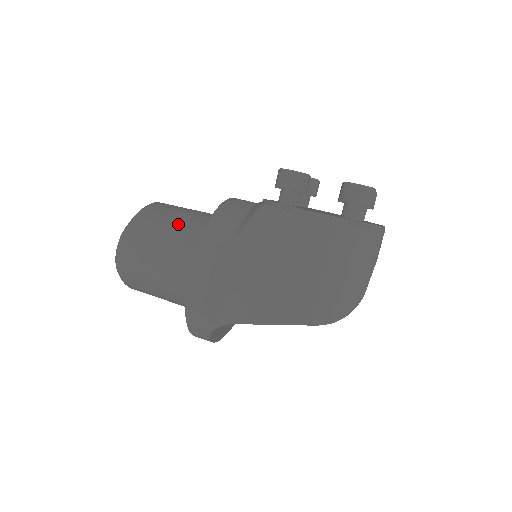
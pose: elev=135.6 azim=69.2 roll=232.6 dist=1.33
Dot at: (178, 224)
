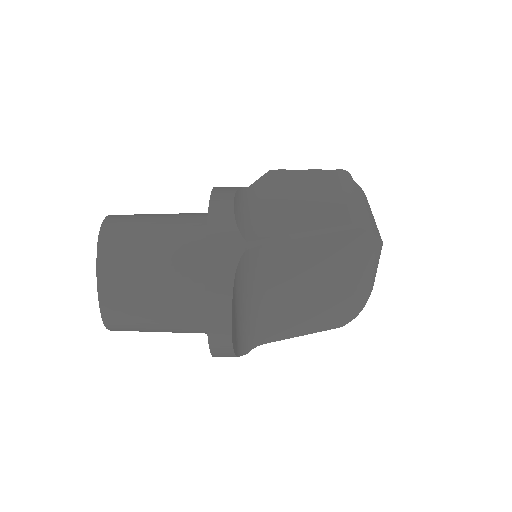
Dot at: occluded
